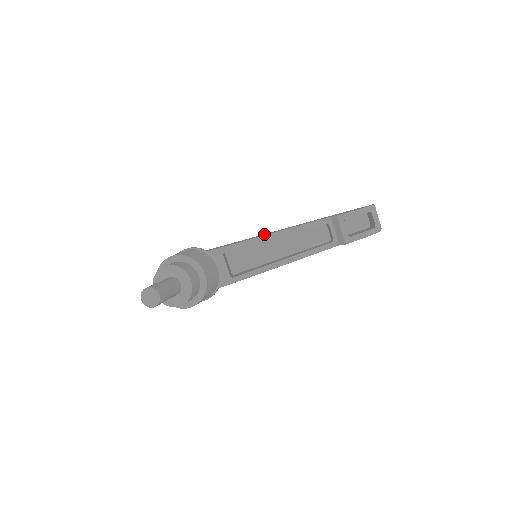
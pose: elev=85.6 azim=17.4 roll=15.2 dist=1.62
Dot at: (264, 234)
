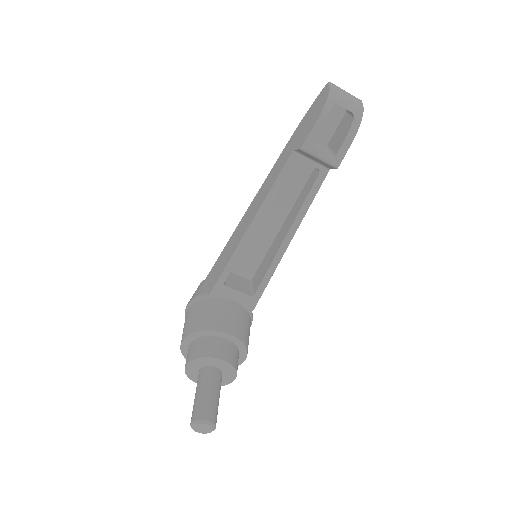
Dot at: (242, 222)
